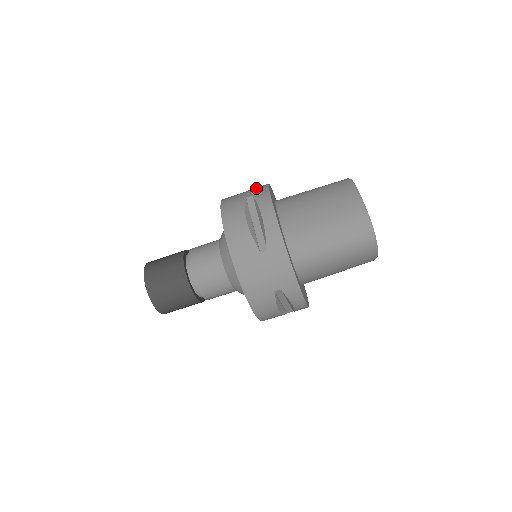
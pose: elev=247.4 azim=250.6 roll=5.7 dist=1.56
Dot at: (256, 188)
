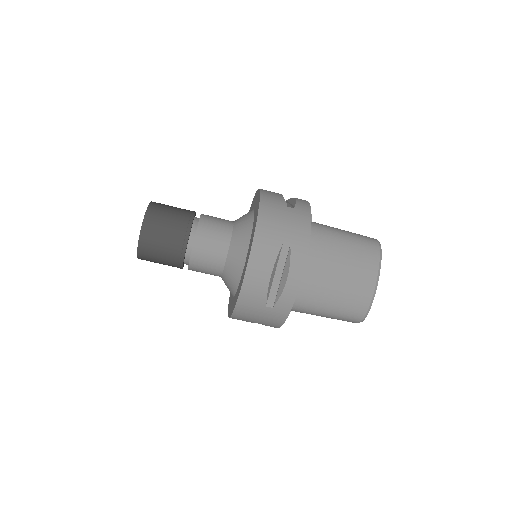
Dot at: (298, 225)
